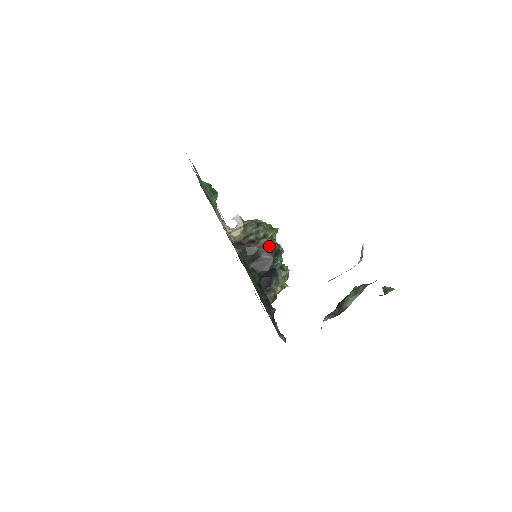
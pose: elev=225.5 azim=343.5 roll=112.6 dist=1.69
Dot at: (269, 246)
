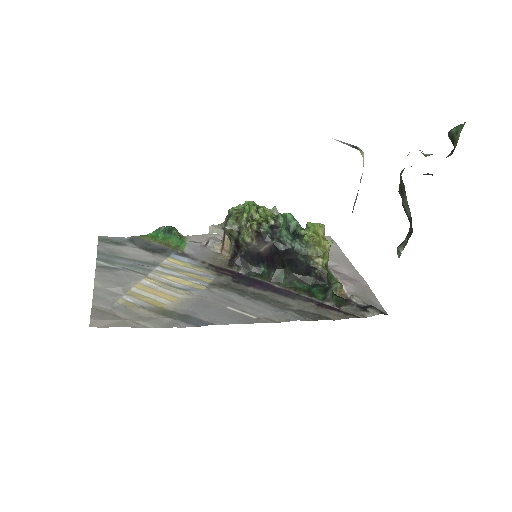
Dot at: (255, 236)
